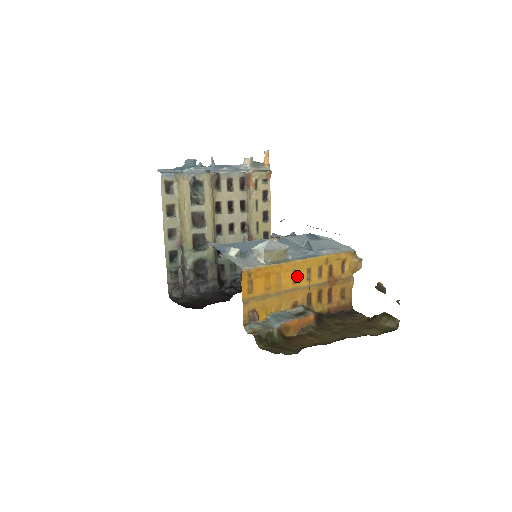
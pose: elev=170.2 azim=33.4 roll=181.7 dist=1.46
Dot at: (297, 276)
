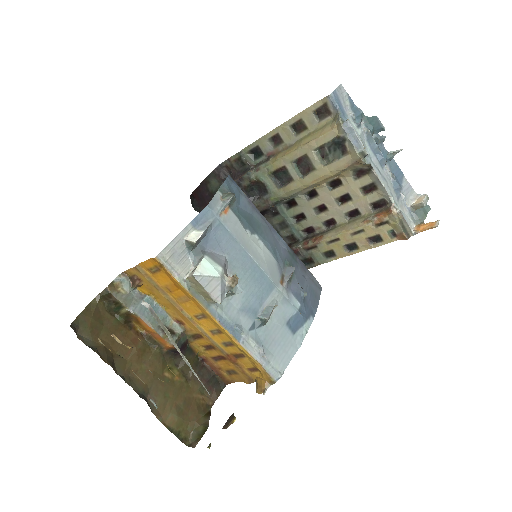
Dot at: (205, 319)
